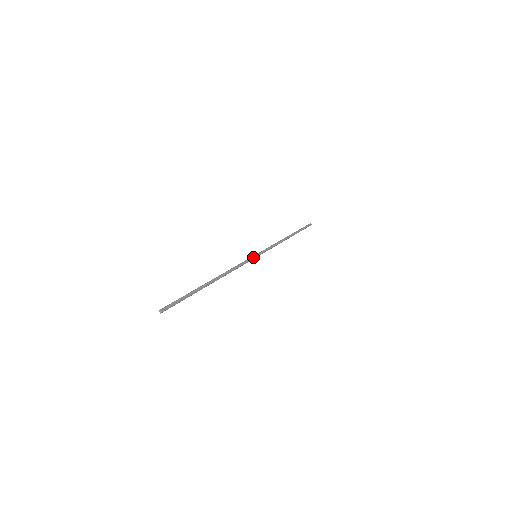
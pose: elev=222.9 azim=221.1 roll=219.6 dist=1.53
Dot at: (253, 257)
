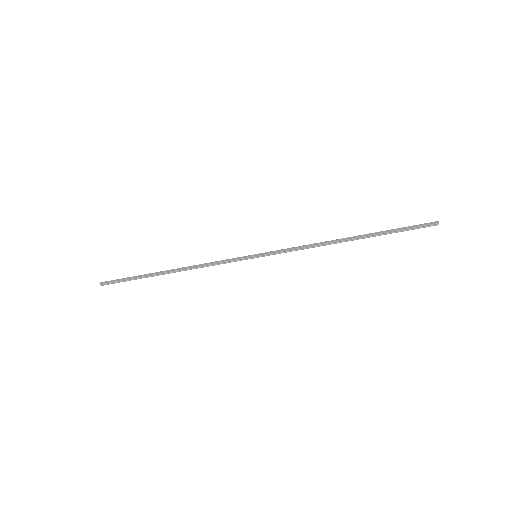
Dot at: (247, 256)
